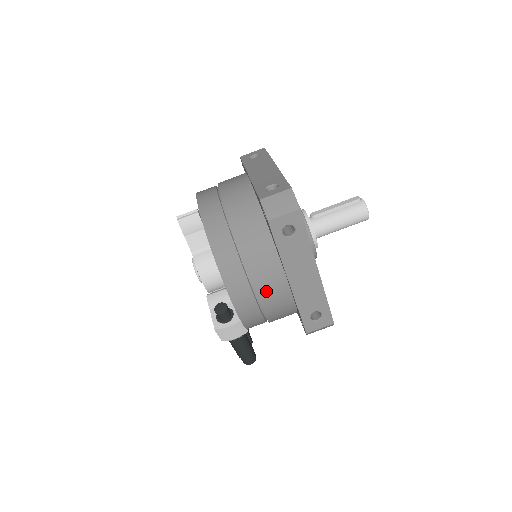
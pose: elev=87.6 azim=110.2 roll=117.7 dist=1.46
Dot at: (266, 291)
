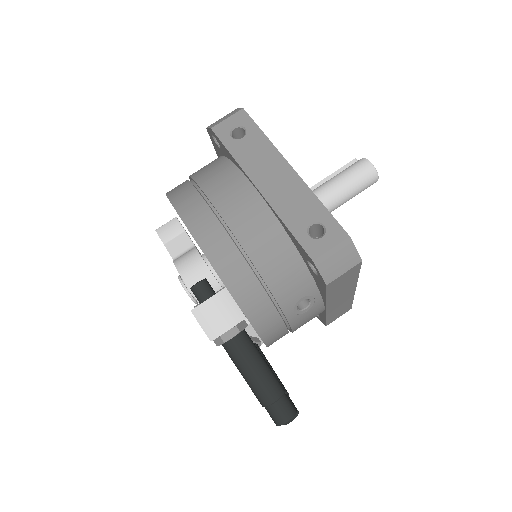
Dot at: (233, 210)
